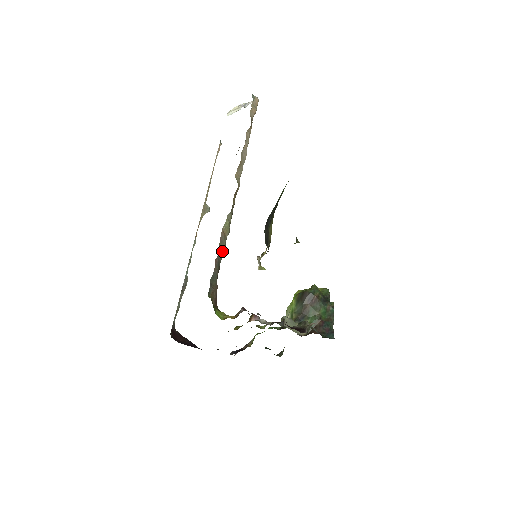
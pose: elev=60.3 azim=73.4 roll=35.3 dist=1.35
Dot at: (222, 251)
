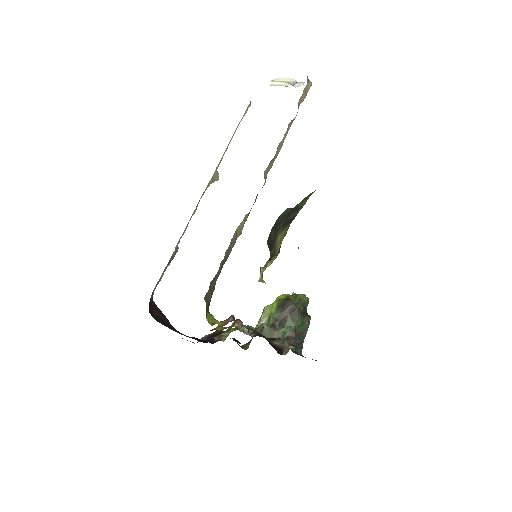
Dot at: (229, 252)
